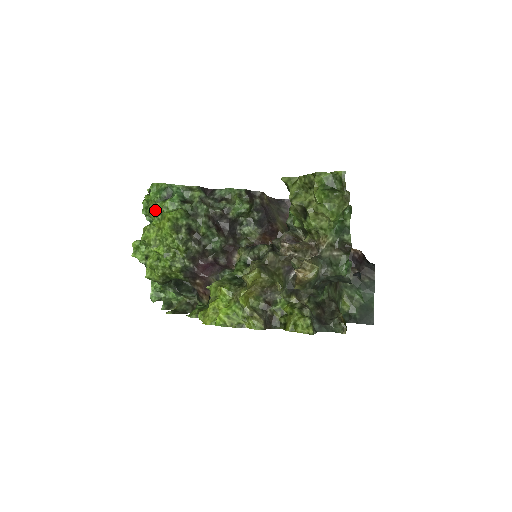
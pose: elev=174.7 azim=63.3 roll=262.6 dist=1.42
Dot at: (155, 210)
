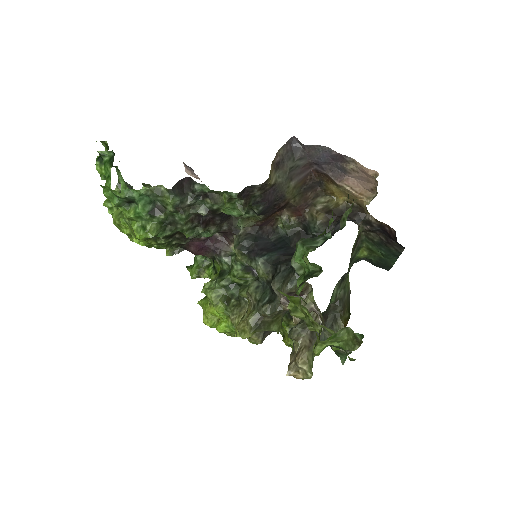
Dot at: occluded
